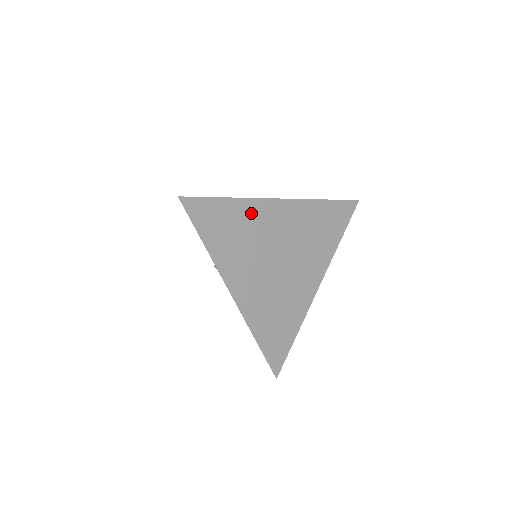
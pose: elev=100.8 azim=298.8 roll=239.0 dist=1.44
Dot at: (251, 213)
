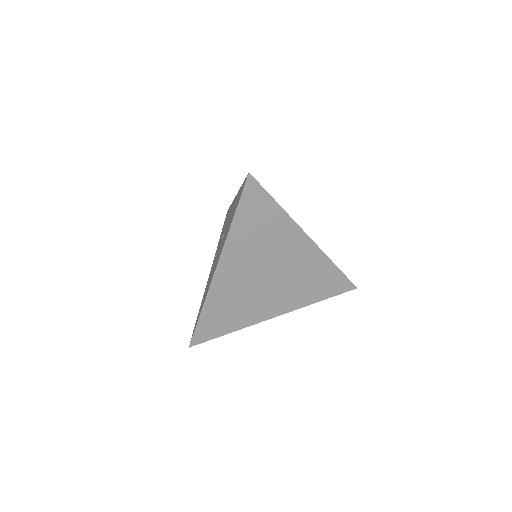
Dot at: (283, 228)
